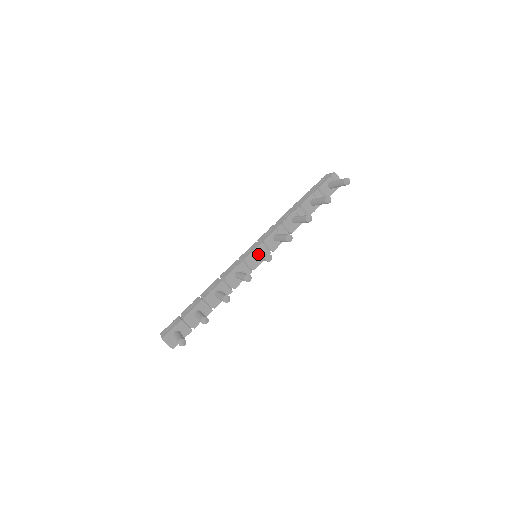
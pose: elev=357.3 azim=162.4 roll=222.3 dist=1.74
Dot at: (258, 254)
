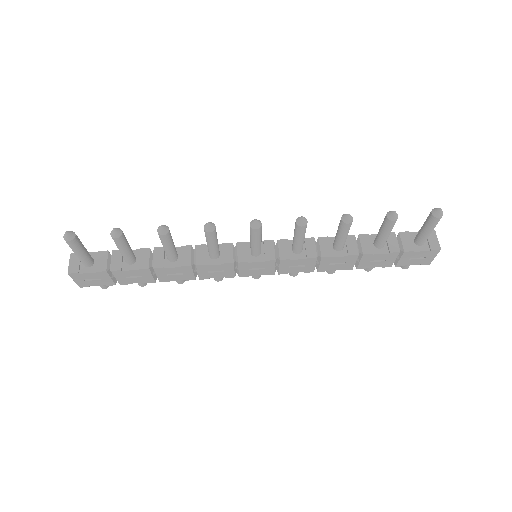
Dot at: occluded
